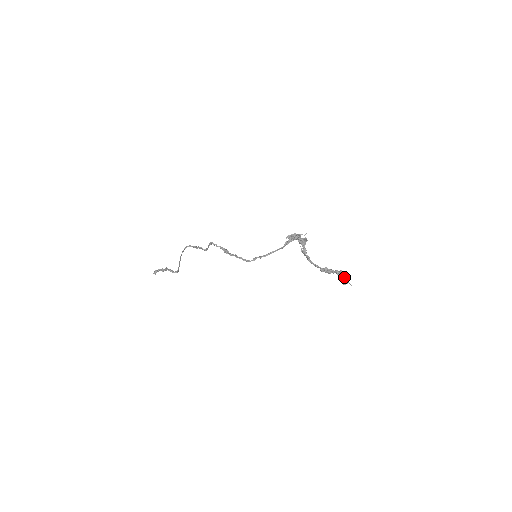
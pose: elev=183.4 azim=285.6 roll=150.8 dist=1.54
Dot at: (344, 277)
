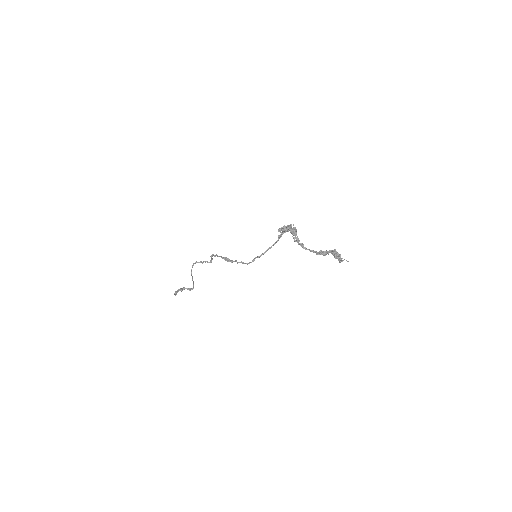
Dot at: (339, 255)
